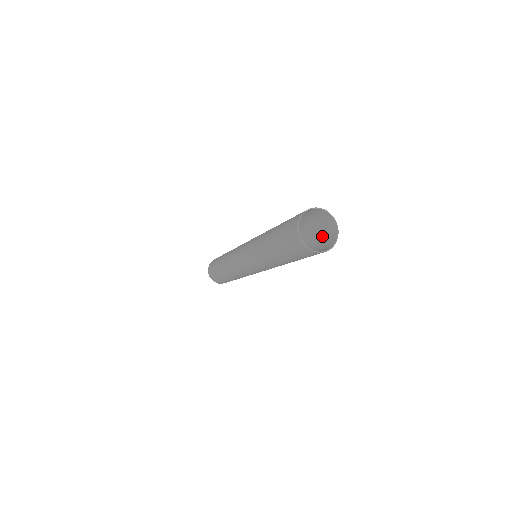
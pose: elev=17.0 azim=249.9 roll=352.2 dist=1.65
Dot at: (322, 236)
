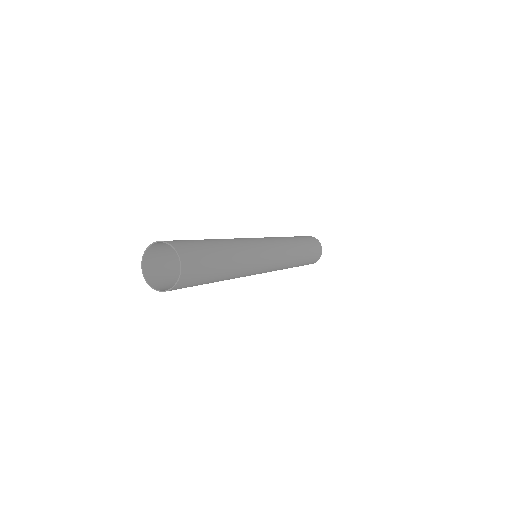
Dot at: (198, 253)
